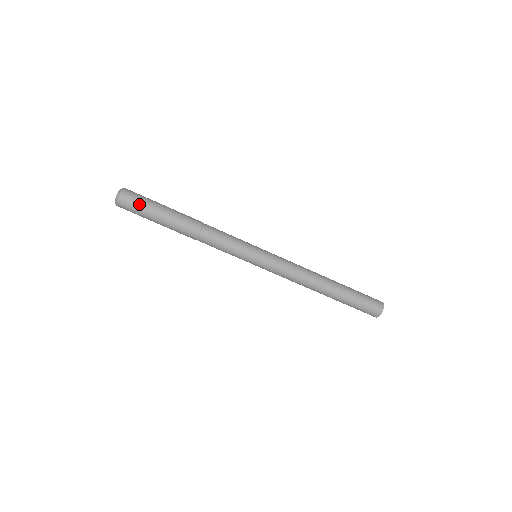
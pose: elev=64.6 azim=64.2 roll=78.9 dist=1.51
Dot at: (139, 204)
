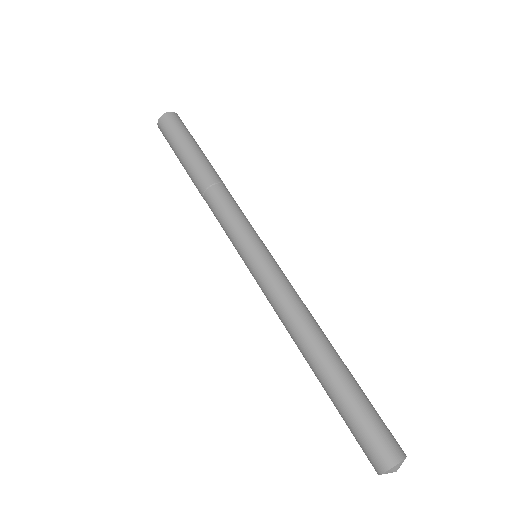
Dot at: occluded
